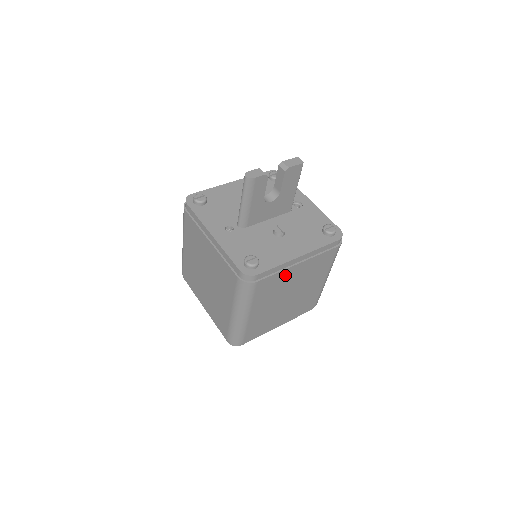
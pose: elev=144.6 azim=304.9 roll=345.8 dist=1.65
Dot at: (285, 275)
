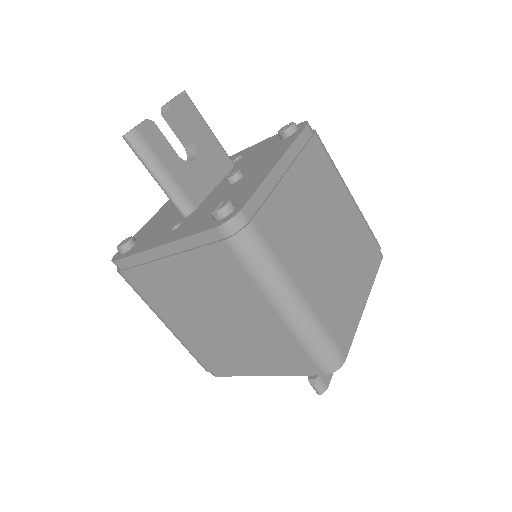
Dot at: (285, 199)
